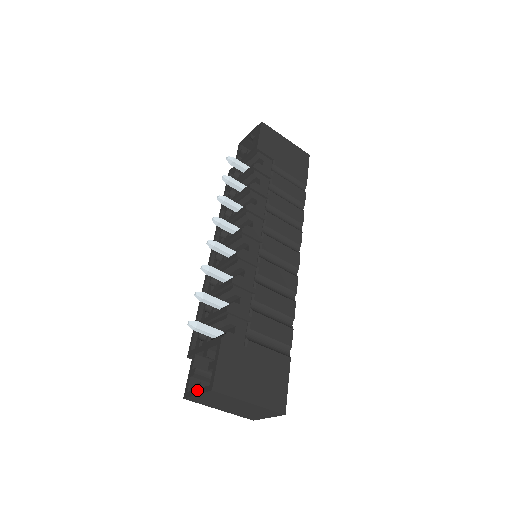
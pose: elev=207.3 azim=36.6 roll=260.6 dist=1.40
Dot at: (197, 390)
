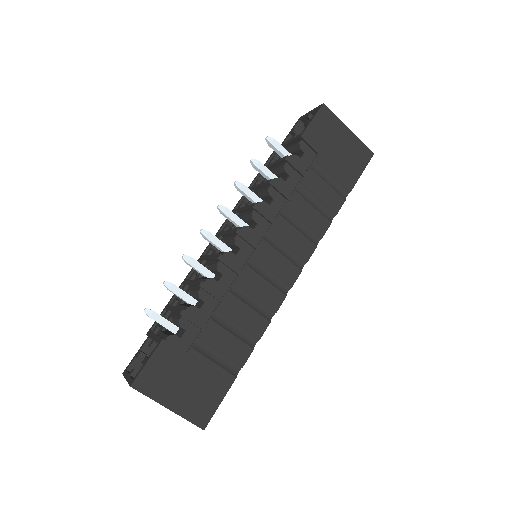
Dot at: (128, 375)
